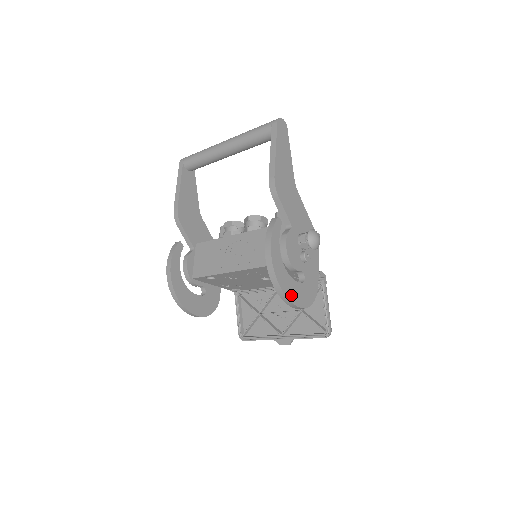
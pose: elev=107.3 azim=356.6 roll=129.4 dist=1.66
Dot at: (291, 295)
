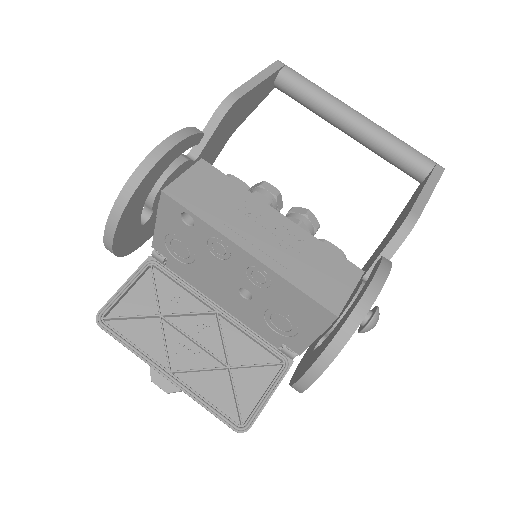
Dot at: occluded
